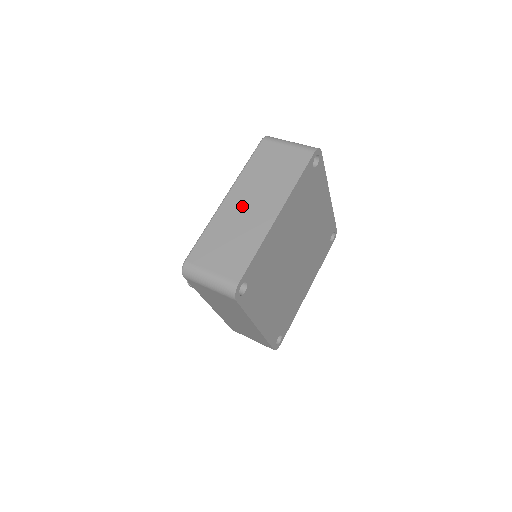
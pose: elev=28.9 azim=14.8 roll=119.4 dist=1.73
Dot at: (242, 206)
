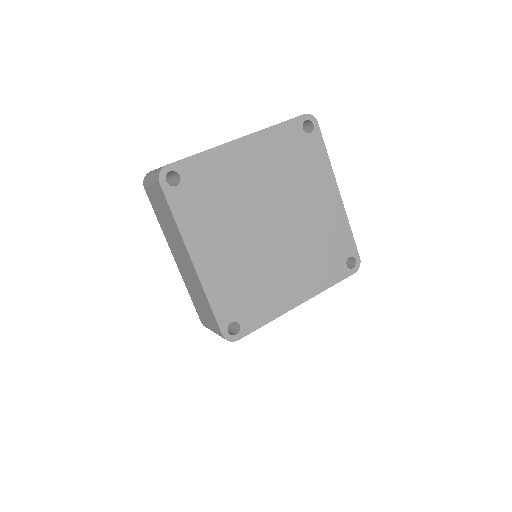
Dot at: occluded
